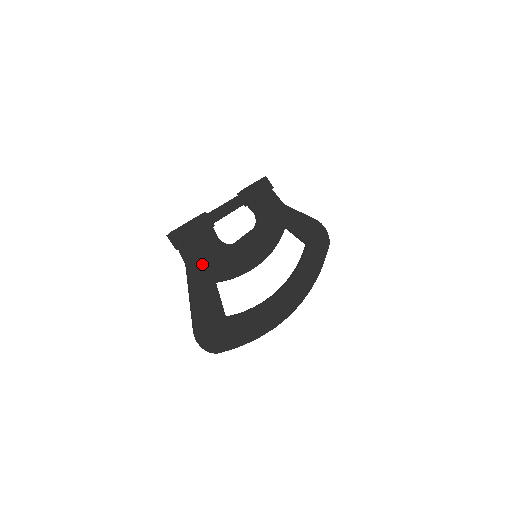
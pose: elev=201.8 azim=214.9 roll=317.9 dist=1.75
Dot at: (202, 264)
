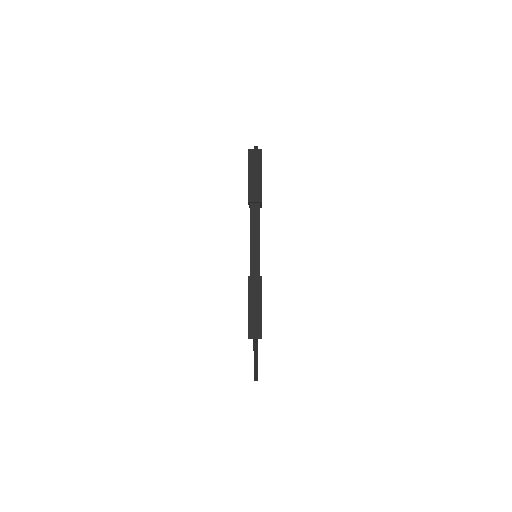
Dot at: occluded
